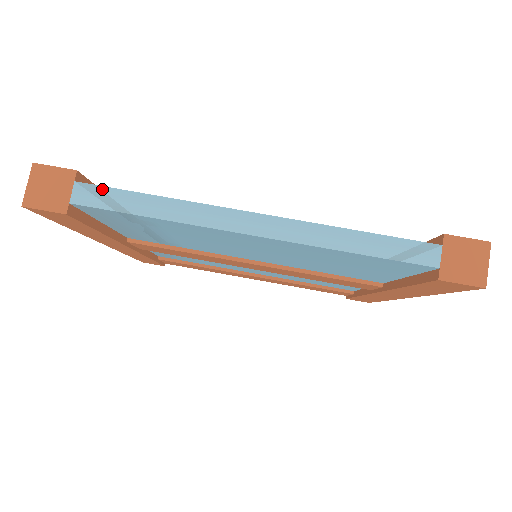
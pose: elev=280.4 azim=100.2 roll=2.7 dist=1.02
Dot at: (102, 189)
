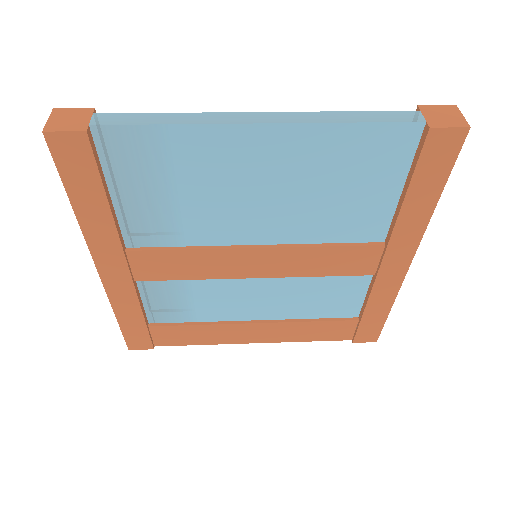
Dot at: (119, 115)
